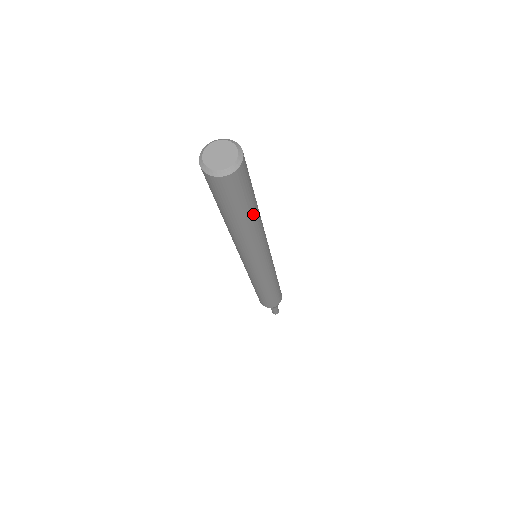
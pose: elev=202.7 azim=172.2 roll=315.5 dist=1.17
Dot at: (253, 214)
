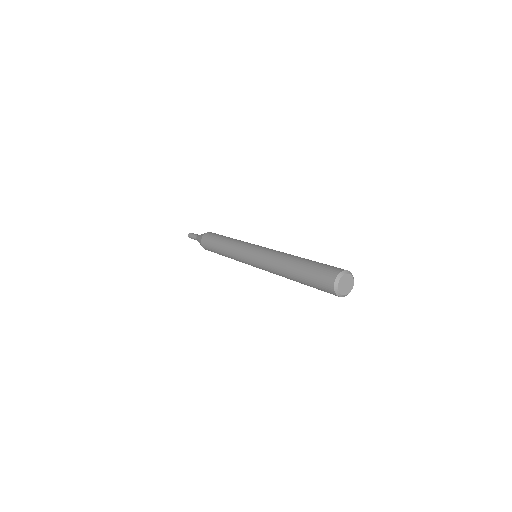
Dot at: occluded
